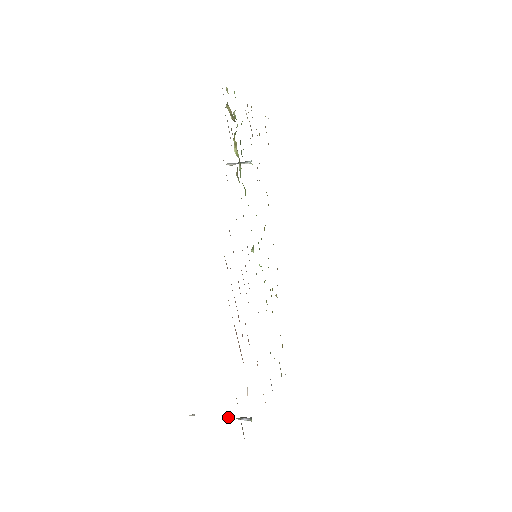
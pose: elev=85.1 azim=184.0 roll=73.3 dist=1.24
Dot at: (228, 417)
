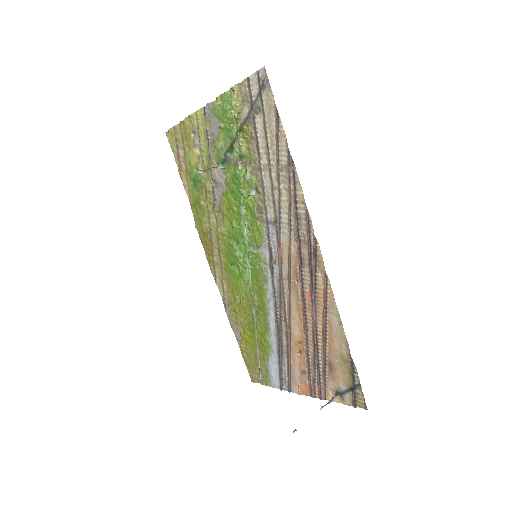
Dot at: (321, 408)
